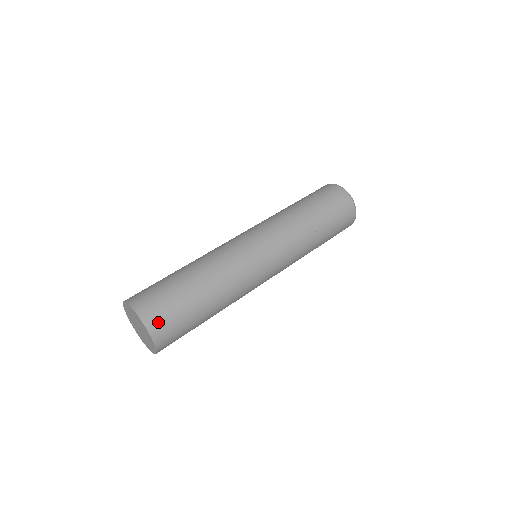
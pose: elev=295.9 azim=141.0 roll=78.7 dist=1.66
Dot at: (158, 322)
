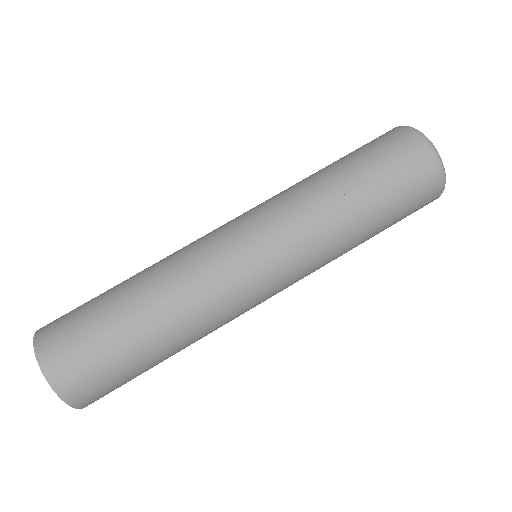
Dot at: (53, 342)
